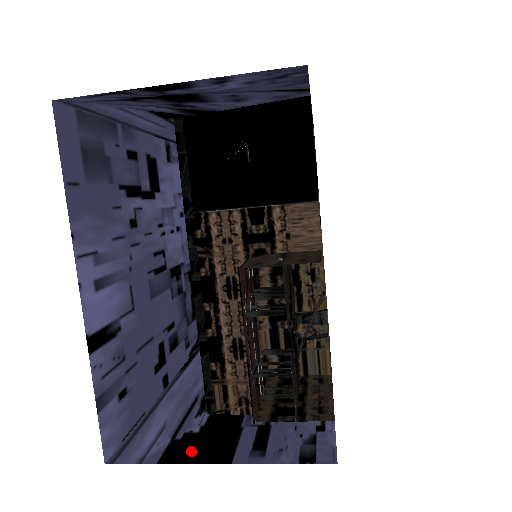
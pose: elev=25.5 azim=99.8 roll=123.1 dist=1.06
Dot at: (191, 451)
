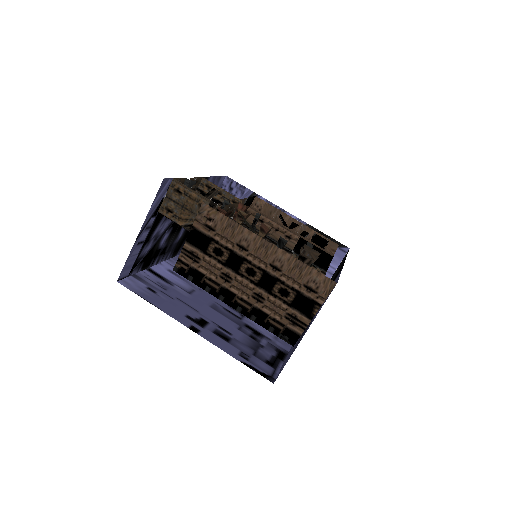
Dot at: occluded
